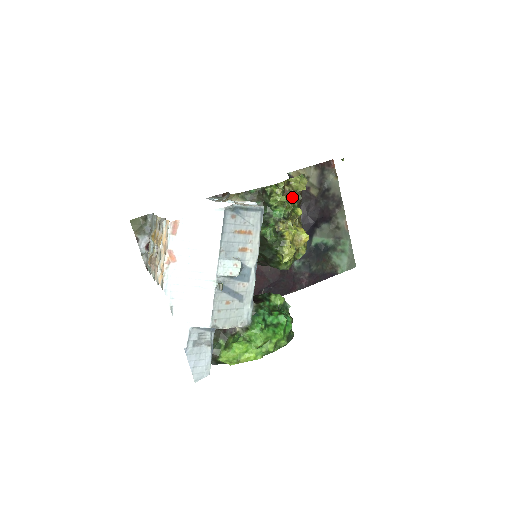
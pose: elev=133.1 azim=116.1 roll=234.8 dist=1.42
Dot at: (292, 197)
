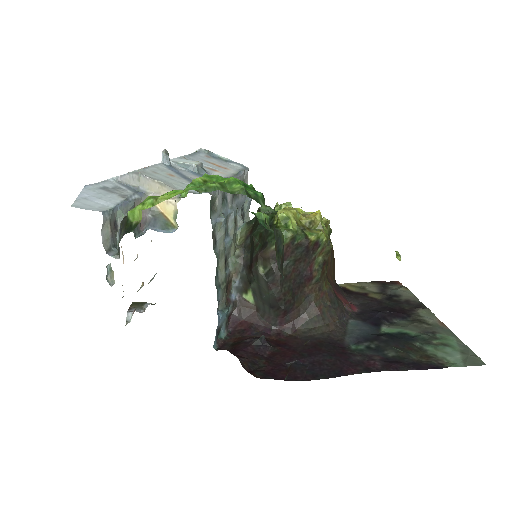
Dot at: occluded
